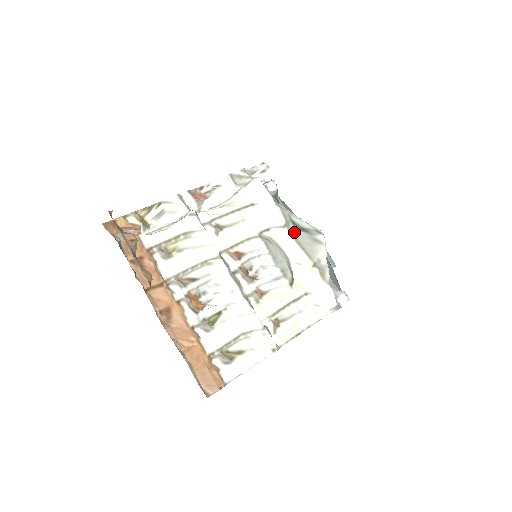
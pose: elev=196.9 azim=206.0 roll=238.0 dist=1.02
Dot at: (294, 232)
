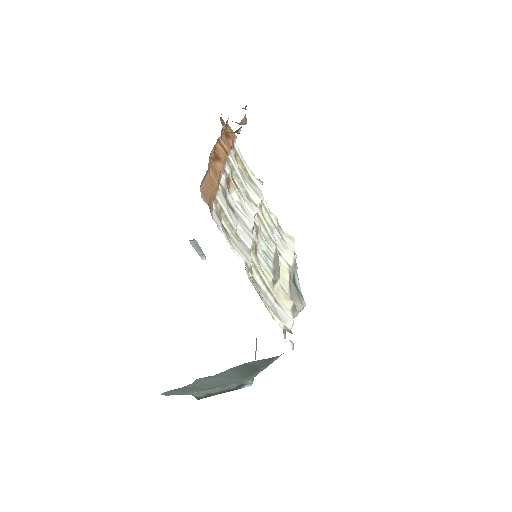
Dot at: (291, 278)
